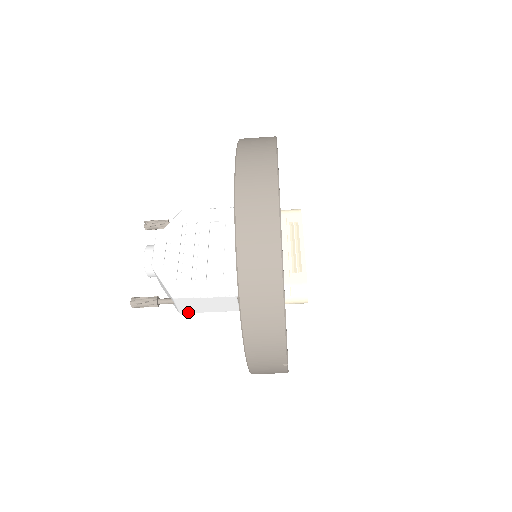
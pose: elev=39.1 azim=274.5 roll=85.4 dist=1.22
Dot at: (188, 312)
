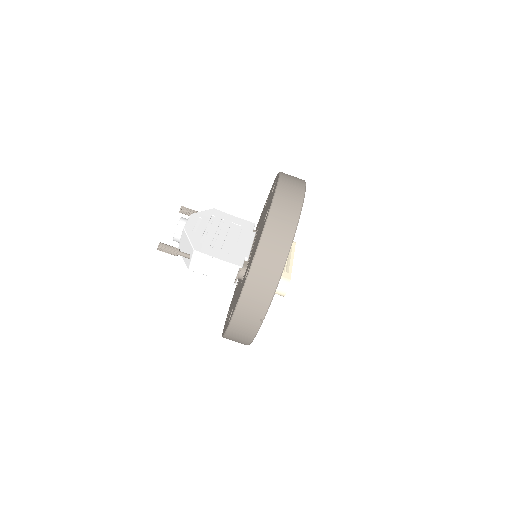
Dot at: (196, 270)
